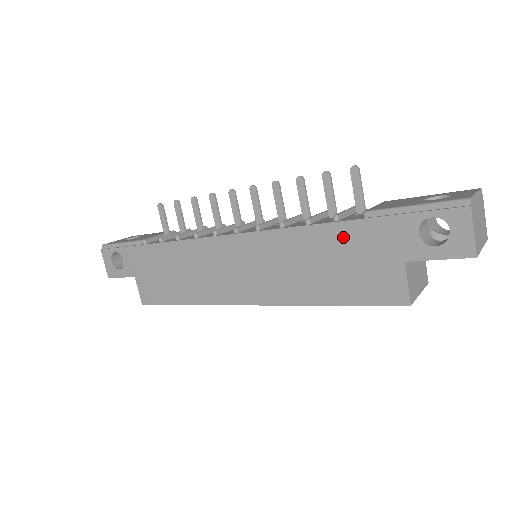
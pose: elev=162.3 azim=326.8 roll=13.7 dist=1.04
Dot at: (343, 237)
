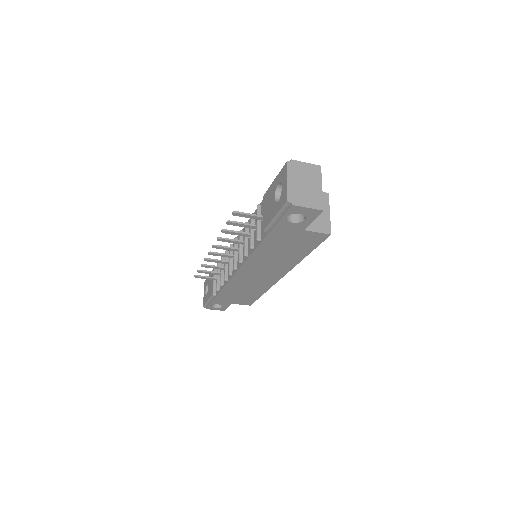
Dot at: (272, 243)
